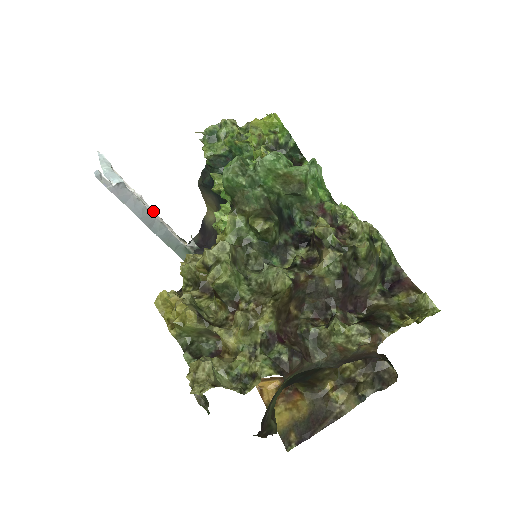
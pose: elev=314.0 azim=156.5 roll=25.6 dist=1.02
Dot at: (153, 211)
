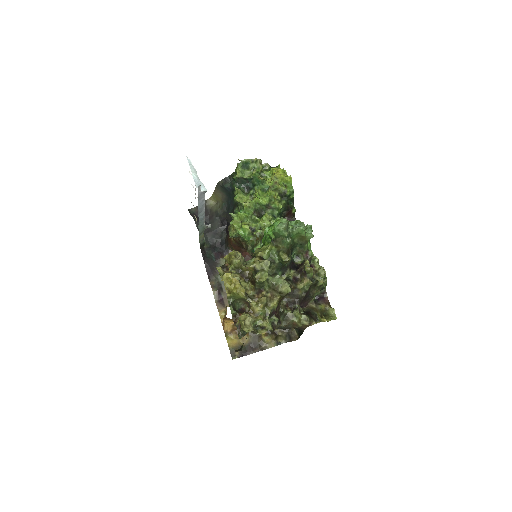
Dot at: (195, 198)
